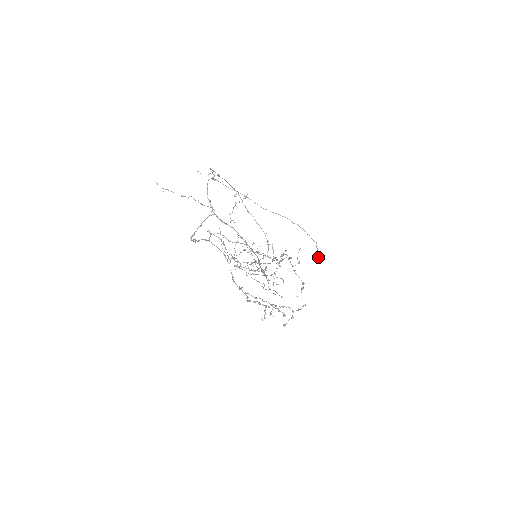
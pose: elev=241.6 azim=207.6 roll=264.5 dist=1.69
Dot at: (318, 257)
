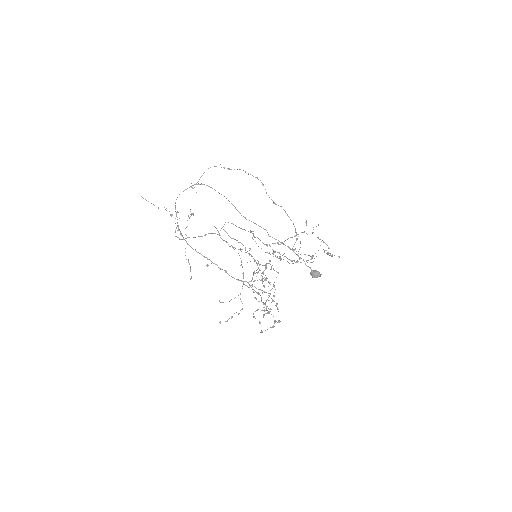
Dot at: (312, 273)
